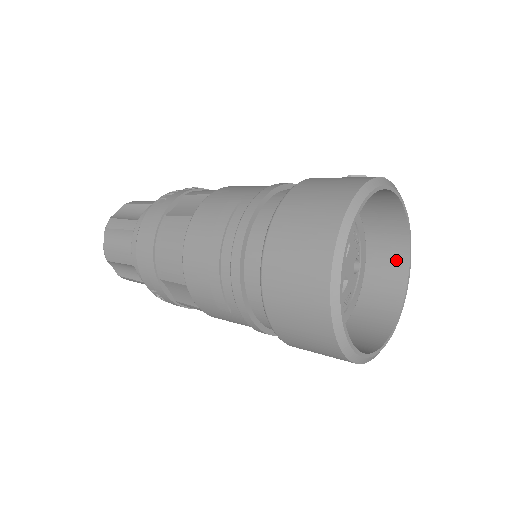
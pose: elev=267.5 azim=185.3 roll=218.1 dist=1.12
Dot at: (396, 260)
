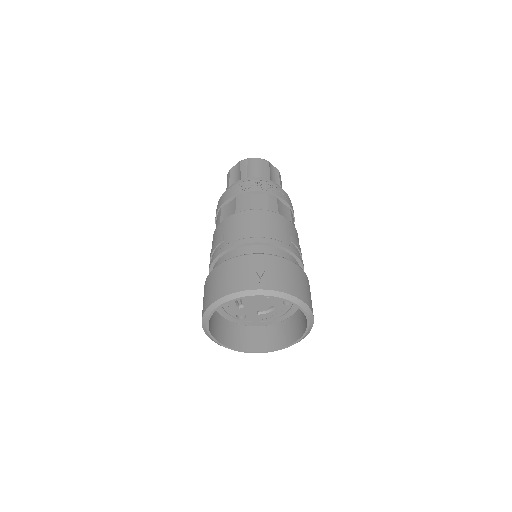
Dot at: occluded
